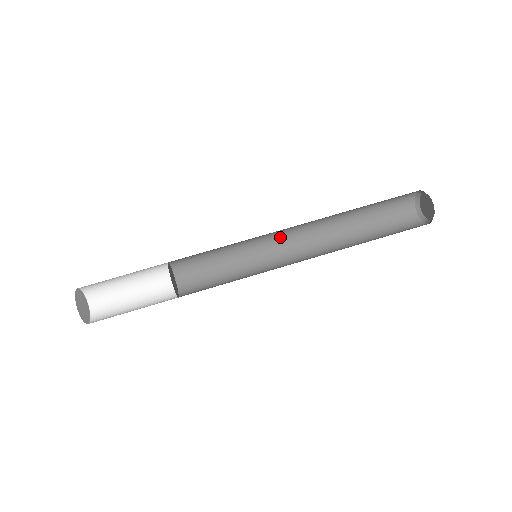
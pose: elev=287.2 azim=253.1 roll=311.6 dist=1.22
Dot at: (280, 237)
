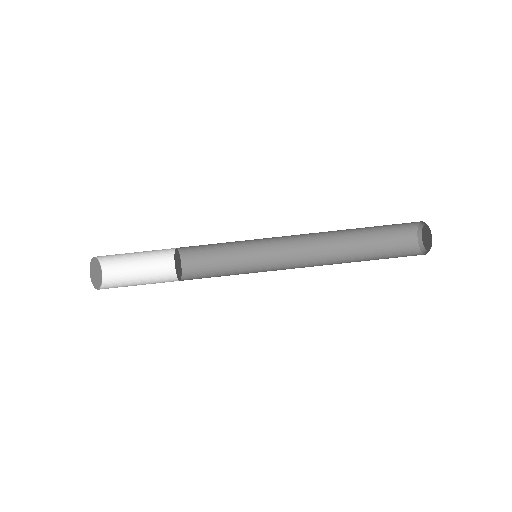
Dot at: (282, 241)
